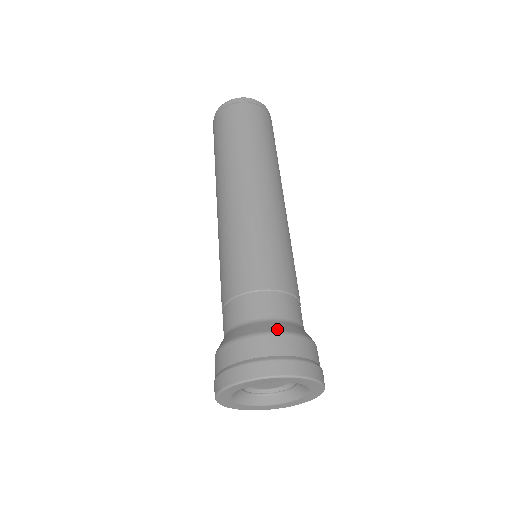
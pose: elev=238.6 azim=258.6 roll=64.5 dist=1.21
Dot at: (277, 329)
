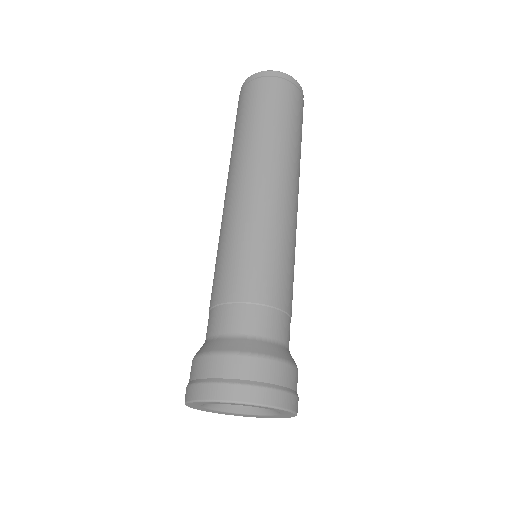
Dot at: (274, 354)
